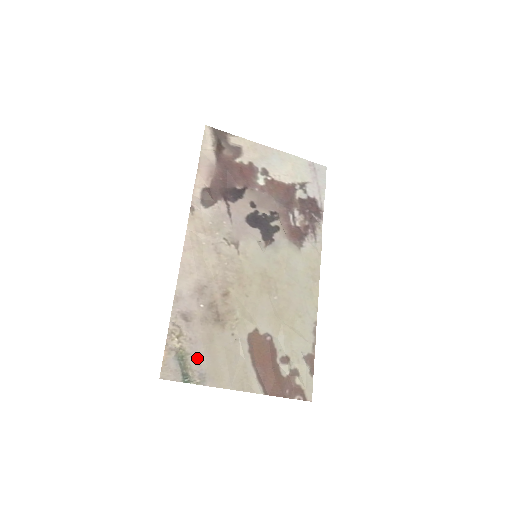
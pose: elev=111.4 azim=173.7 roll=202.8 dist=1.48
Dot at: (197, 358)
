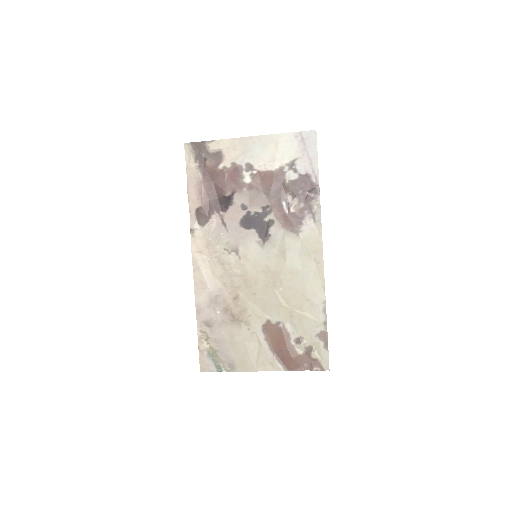
Dot at: (224, 353)
